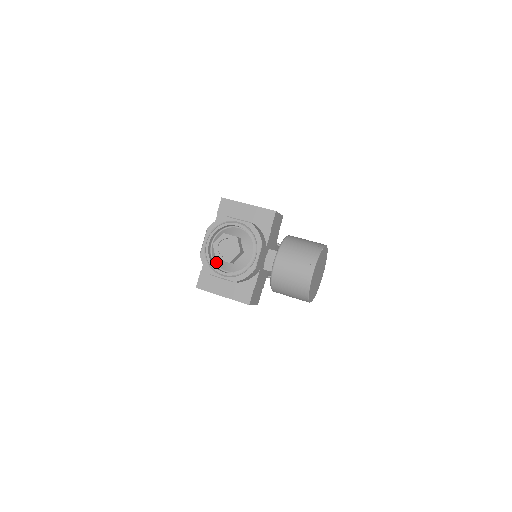
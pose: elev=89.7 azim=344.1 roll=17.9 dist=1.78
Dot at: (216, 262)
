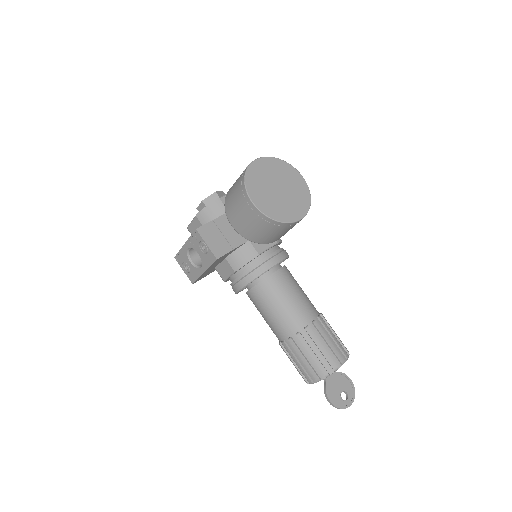
Dot at: occluded
